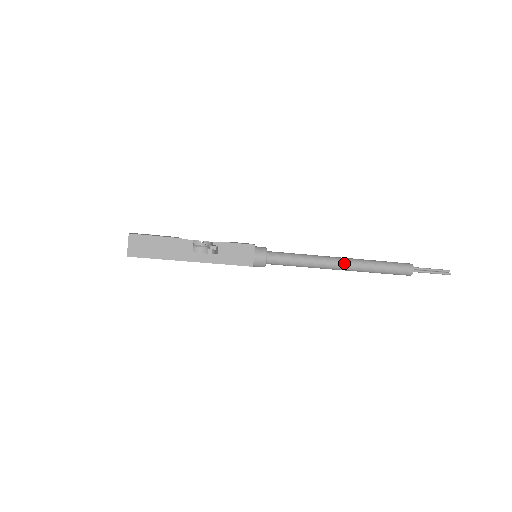
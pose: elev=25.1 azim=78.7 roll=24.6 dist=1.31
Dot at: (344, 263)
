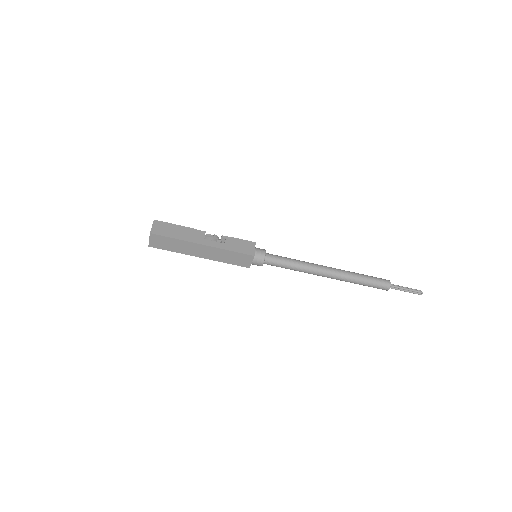
Dot at: (330, 268)
